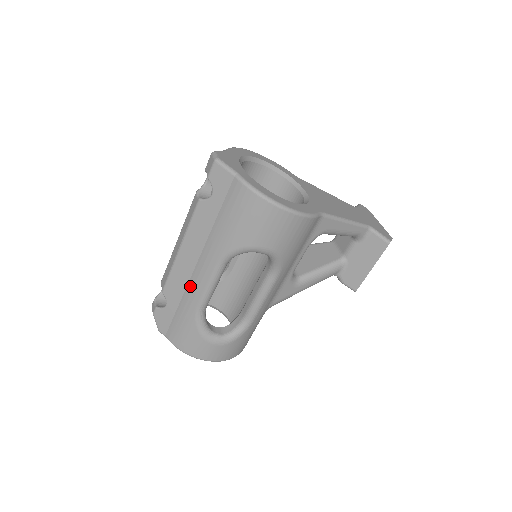
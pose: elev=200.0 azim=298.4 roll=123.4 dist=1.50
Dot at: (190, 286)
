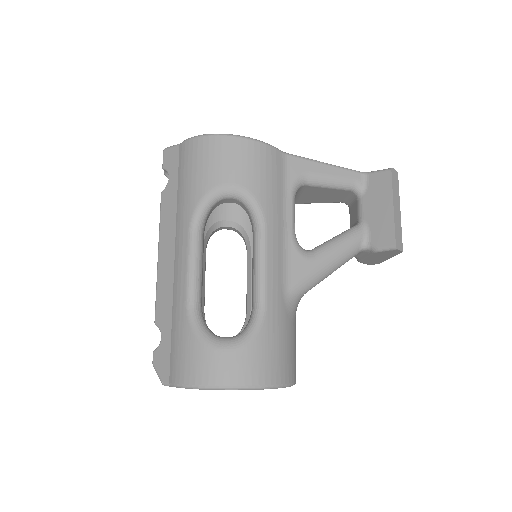
Dot at: (175, 285)
